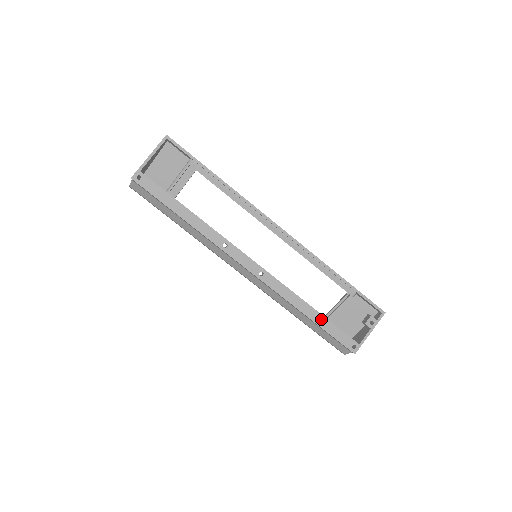
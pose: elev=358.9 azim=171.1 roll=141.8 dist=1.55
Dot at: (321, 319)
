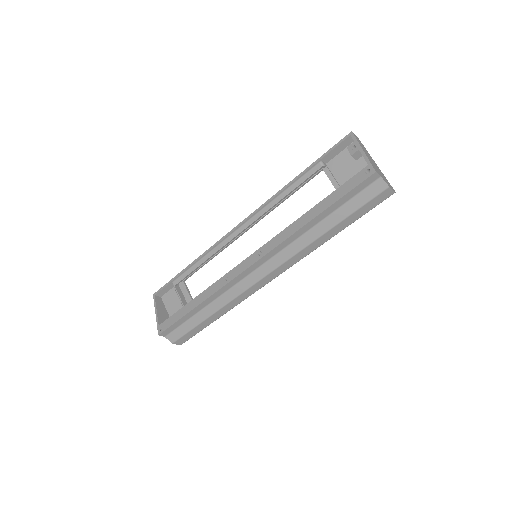
Dot at: (323, 204)
